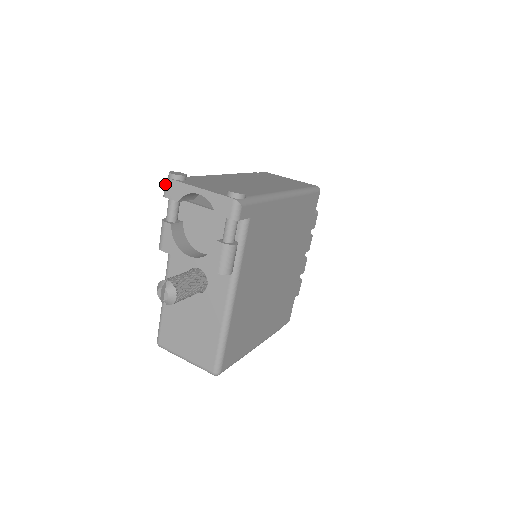
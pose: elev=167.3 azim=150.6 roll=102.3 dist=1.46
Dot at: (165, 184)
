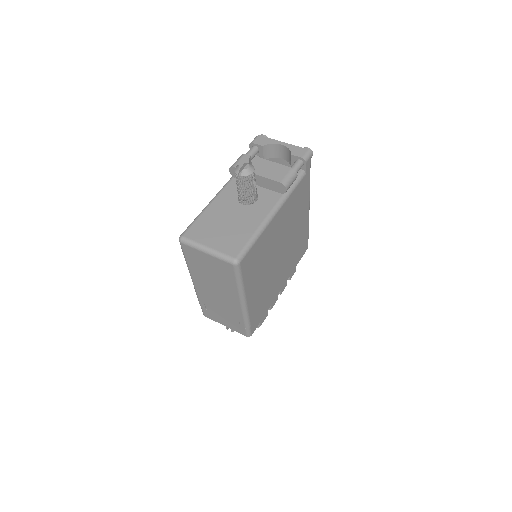
Dot at: (256, 138)
